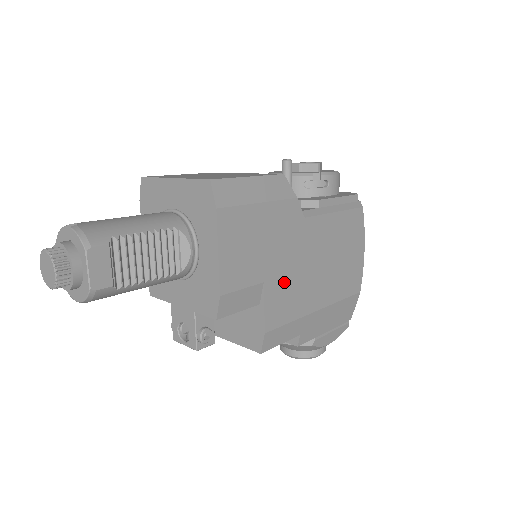
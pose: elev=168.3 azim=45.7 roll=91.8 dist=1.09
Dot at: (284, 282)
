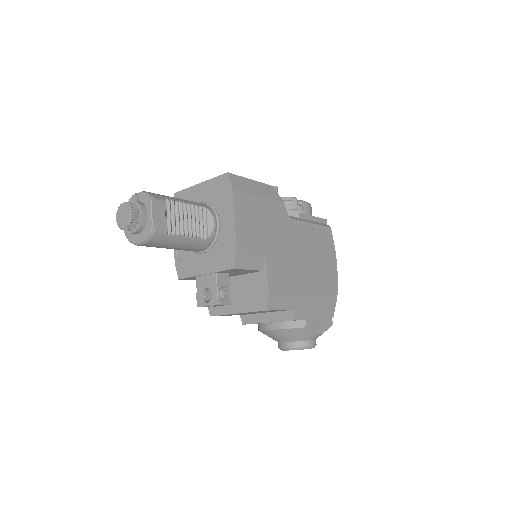
Dot at: (280, 259)
